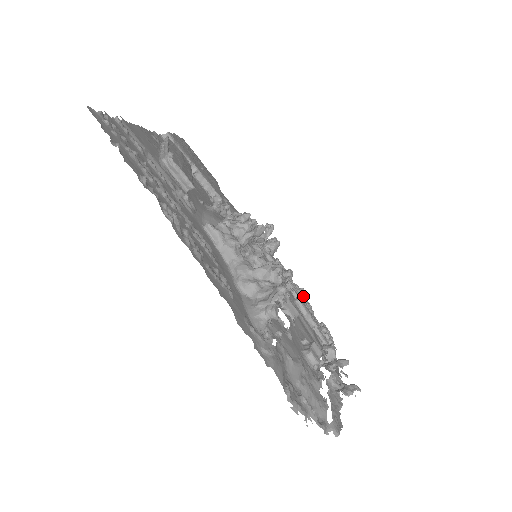
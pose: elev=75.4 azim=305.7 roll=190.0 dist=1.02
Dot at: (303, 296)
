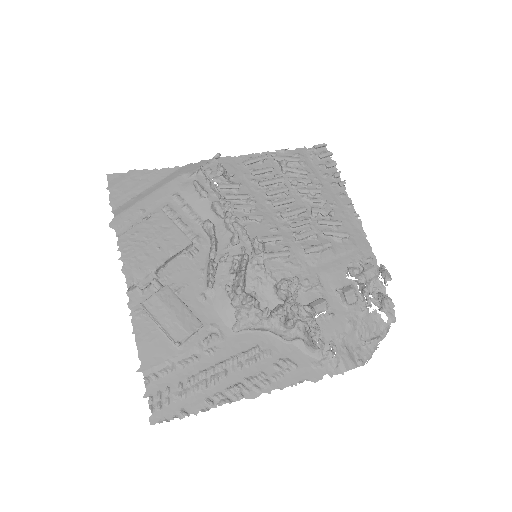
Dot at: (290, 170)
